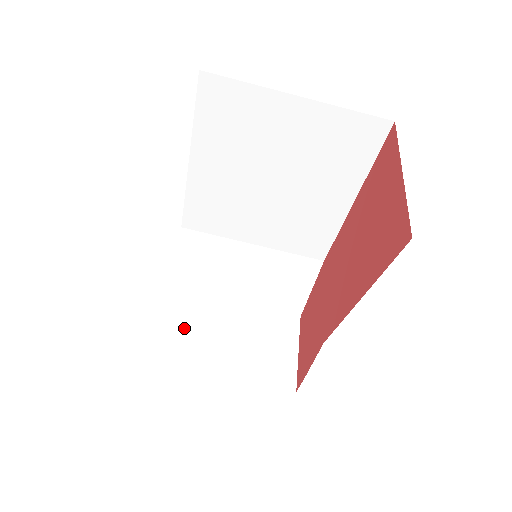
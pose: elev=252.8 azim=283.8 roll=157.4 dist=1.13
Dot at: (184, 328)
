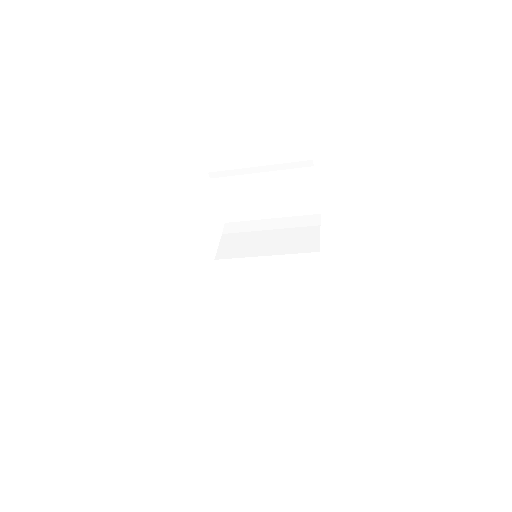
Dot at: (233, 198)
